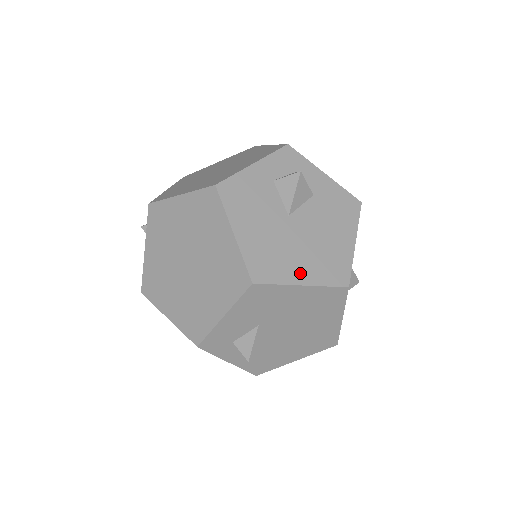
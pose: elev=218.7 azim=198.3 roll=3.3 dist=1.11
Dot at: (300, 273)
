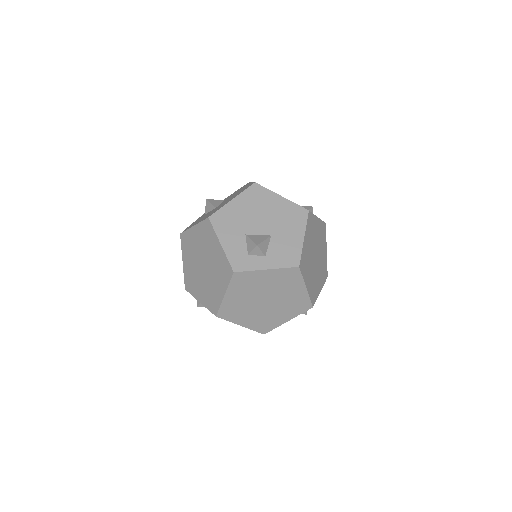
Dot at: occluded
